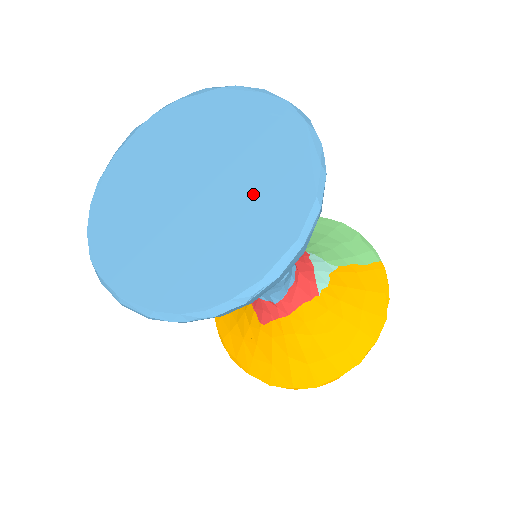
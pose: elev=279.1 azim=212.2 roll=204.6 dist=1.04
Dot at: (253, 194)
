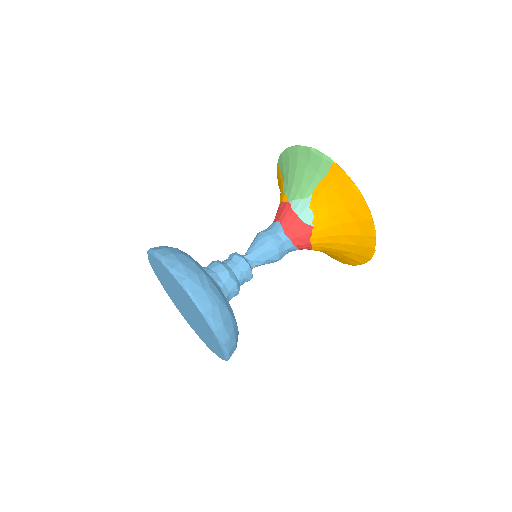
Dot at: (192, 310)
